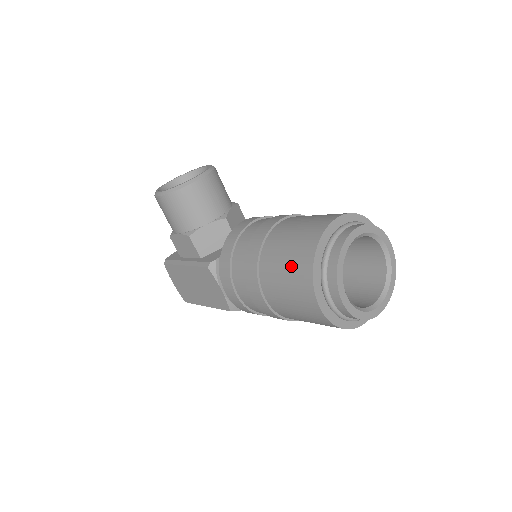
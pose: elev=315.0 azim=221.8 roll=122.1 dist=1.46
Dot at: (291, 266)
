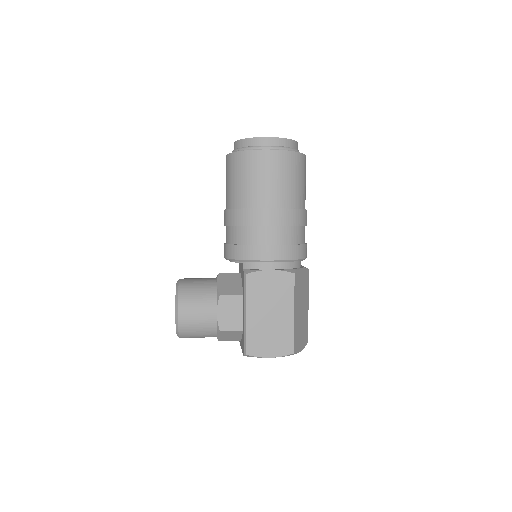
Dot at: (244, 172)
